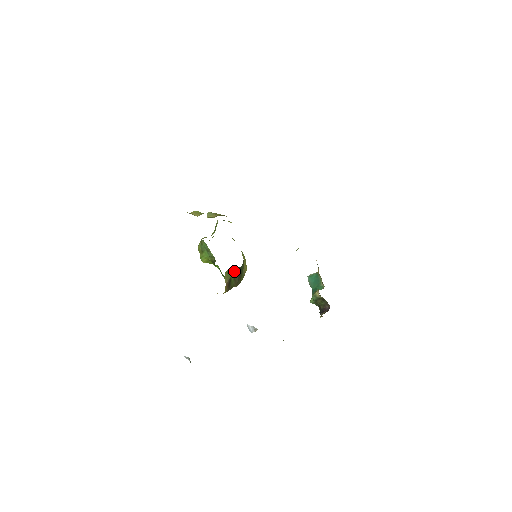
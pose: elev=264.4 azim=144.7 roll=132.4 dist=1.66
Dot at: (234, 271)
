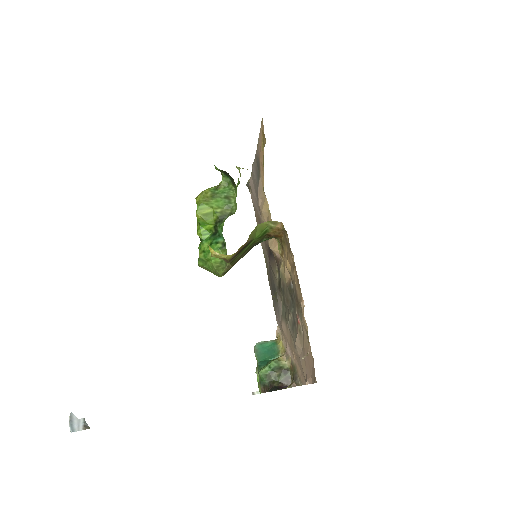
Dot at: (262, 234)
